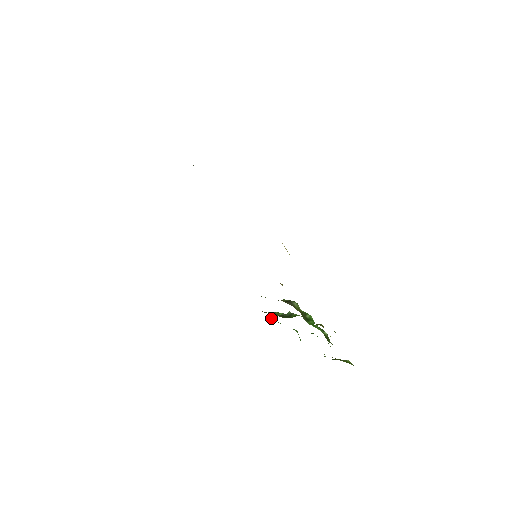
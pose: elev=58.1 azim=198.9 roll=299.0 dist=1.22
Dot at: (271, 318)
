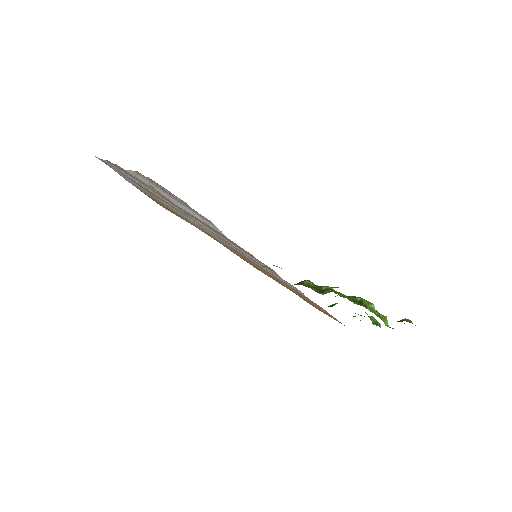
Dot at: occluded
